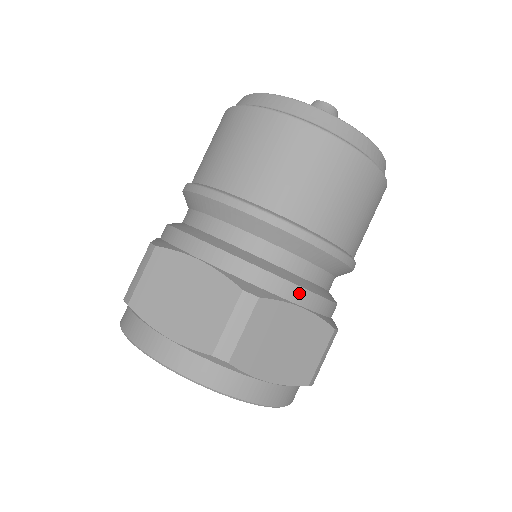
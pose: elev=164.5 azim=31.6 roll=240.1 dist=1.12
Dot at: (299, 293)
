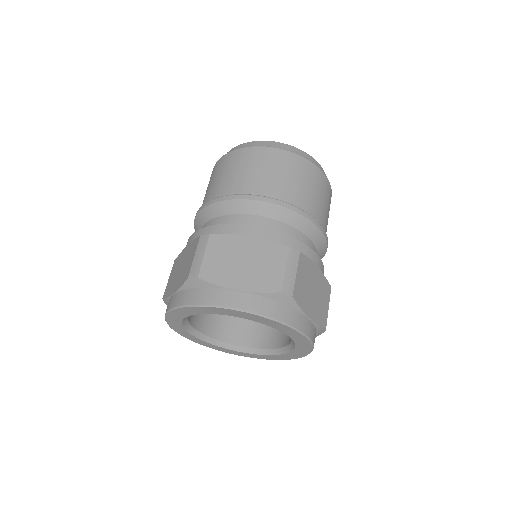
Dot at: (244, 228)
